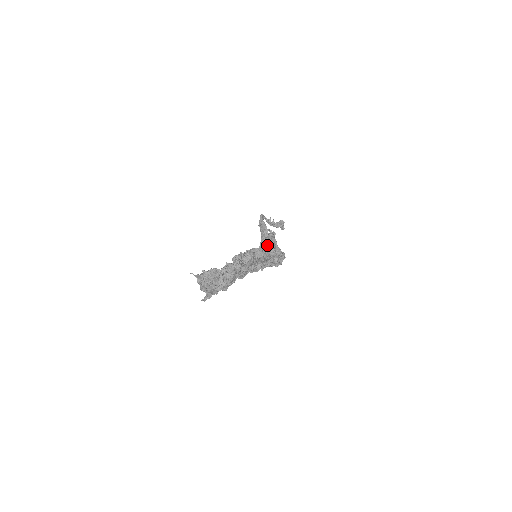
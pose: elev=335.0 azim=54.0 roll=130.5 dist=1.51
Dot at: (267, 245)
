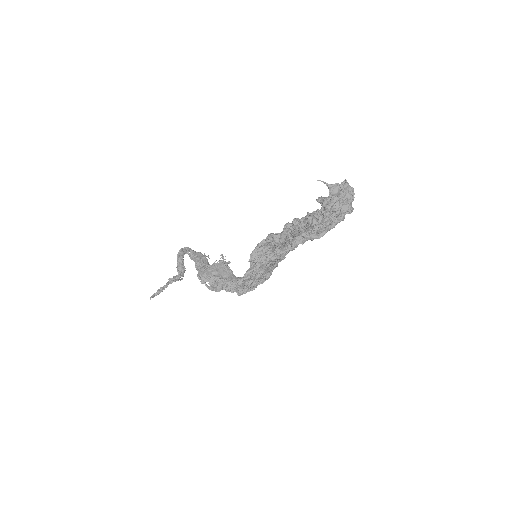
Dot at: (215, 272)
